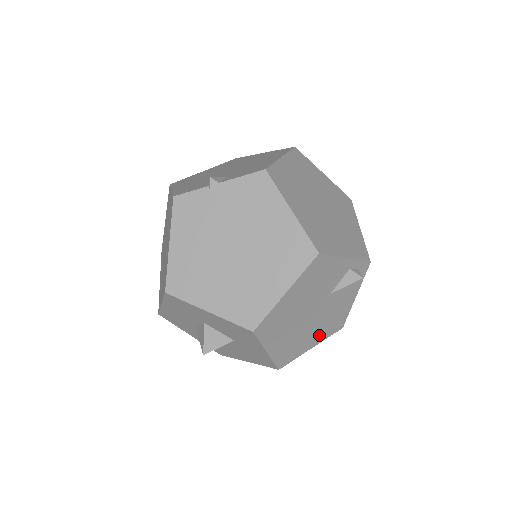
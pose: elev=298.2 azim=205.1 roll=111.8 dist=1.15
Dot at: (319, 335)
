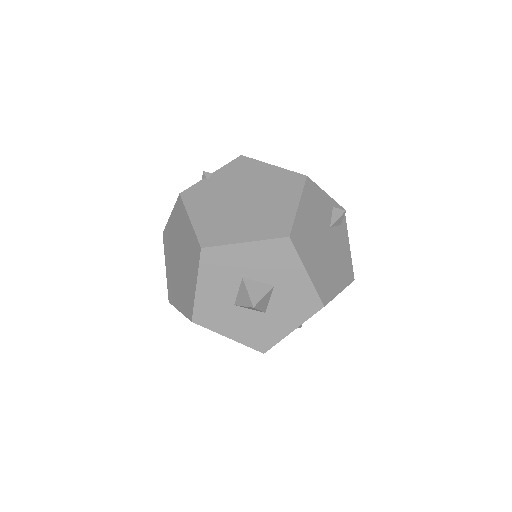
Dot at: (340, 278)
